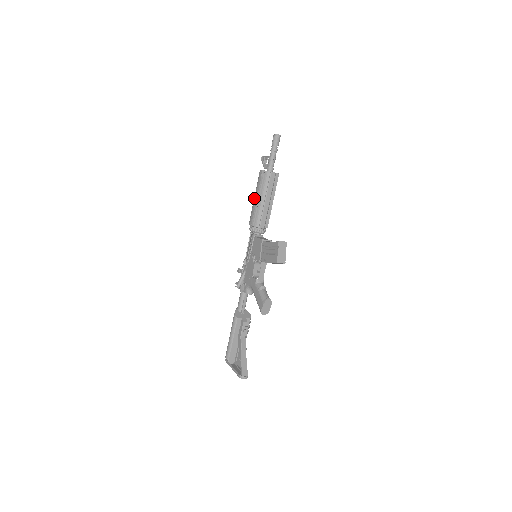
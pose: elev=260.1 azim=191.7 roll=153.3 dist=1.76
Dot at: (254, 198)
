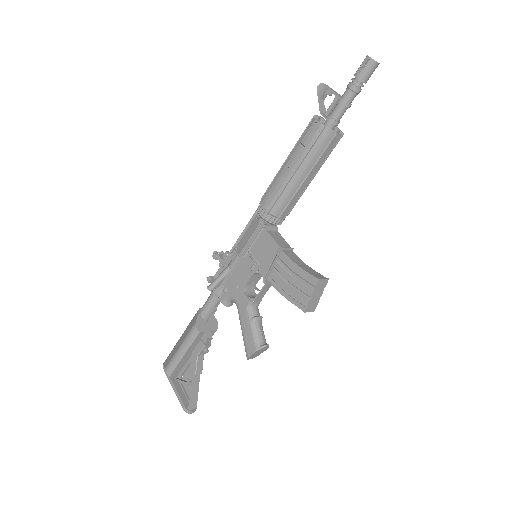
Dot at: (285, 165)
